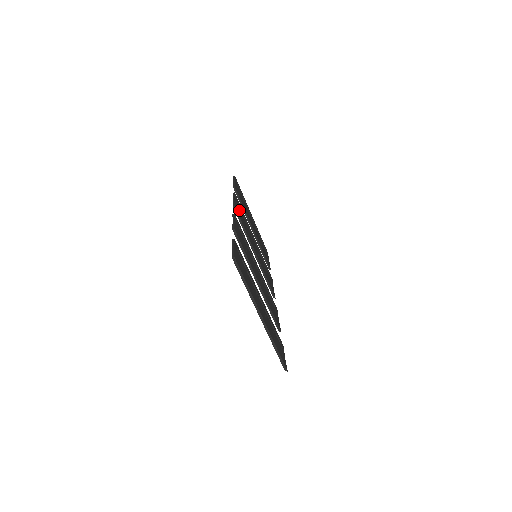
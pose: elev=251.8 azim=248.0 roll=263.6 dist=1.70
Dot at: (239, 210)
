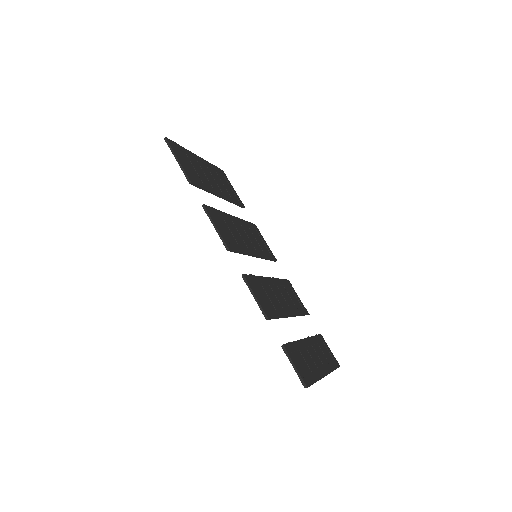
Dot at: (222, 227)
